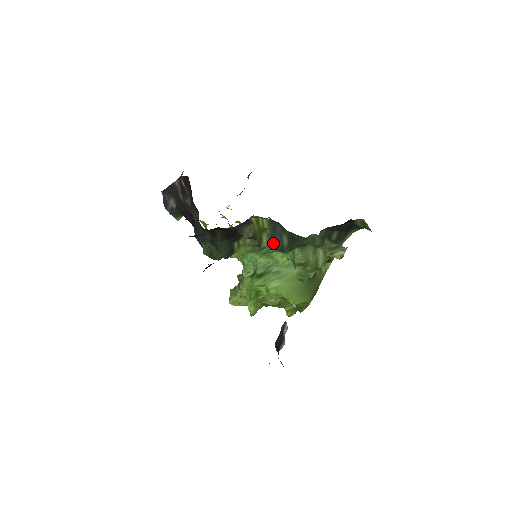
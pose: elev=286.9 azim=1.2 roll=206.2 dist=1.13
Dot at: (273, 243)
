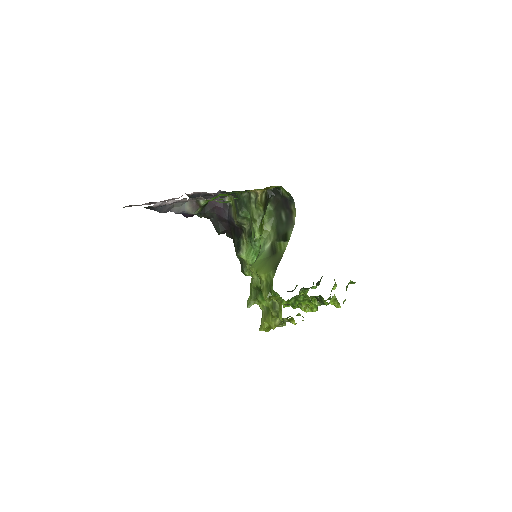
Dot at: occluded
